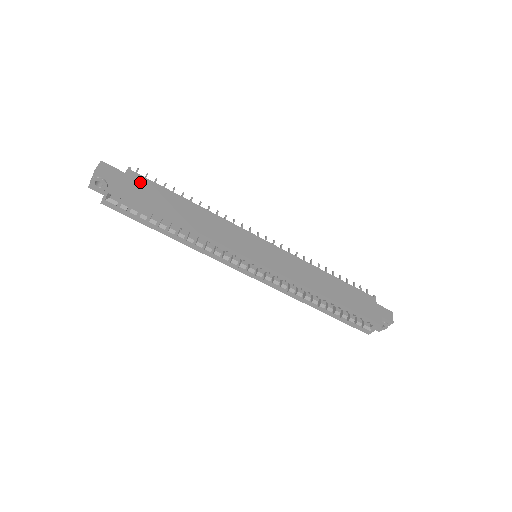
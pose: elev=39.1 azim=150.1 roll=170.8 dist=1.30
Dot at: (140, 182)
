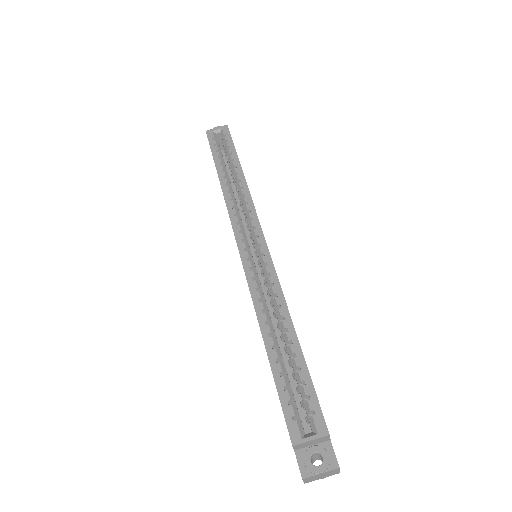
Dot at: occluded
